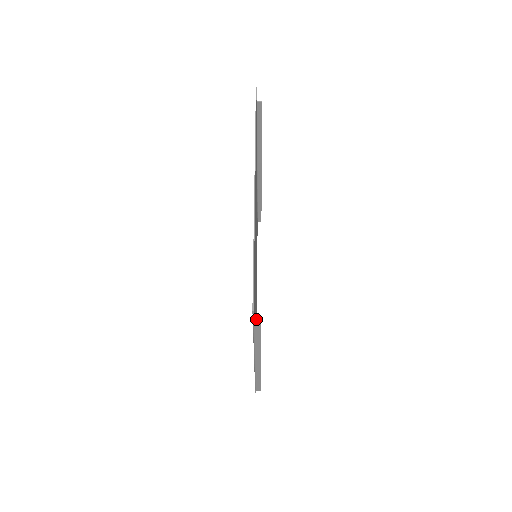
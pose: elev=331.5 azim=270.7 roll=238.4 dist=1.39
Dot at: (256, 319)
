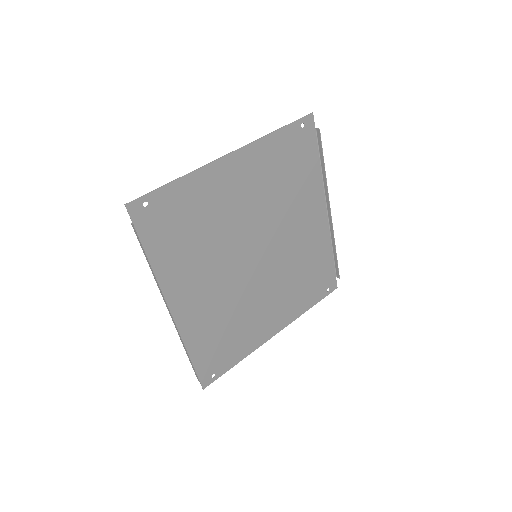
Dot at: (255, 337)
